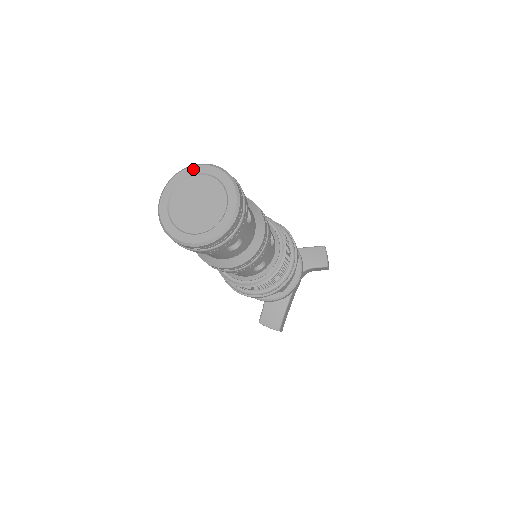
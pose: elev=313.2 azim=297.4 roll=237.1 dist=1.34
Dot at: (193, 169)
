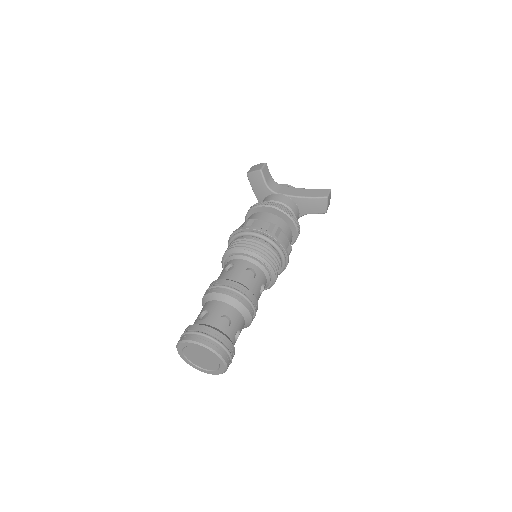
Dot at: (196, 345)
